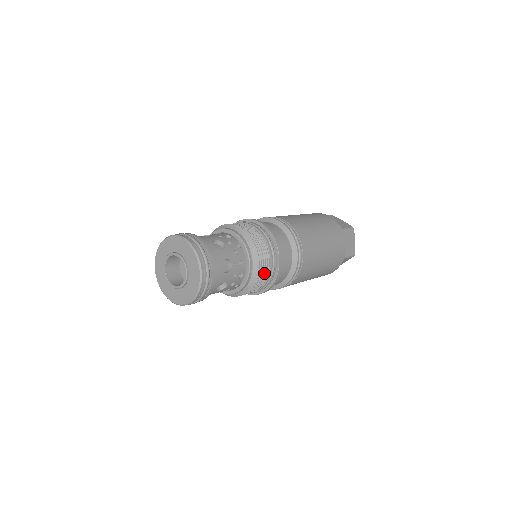
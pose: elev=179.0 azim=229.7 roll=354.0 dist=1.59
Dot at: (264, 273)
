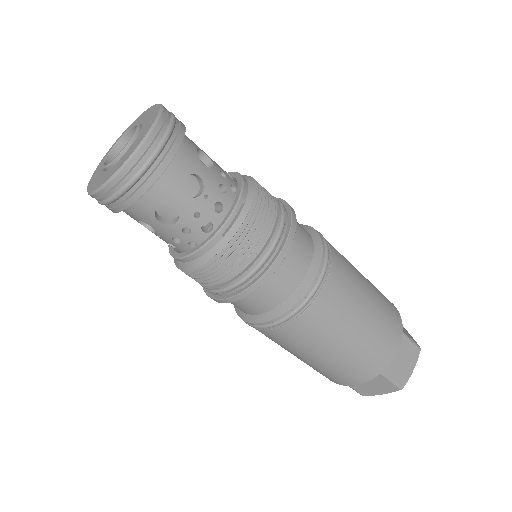
Dot at: (244, 252)
